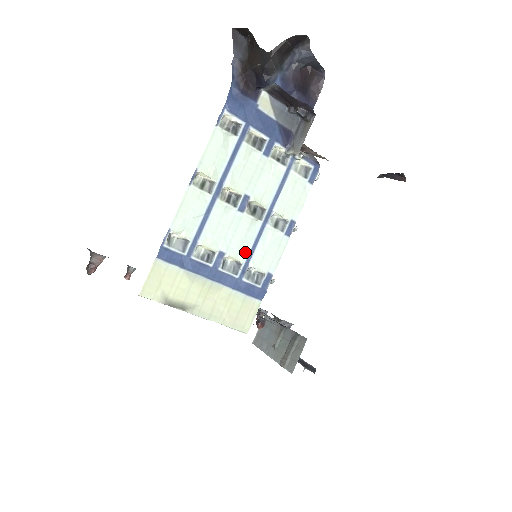
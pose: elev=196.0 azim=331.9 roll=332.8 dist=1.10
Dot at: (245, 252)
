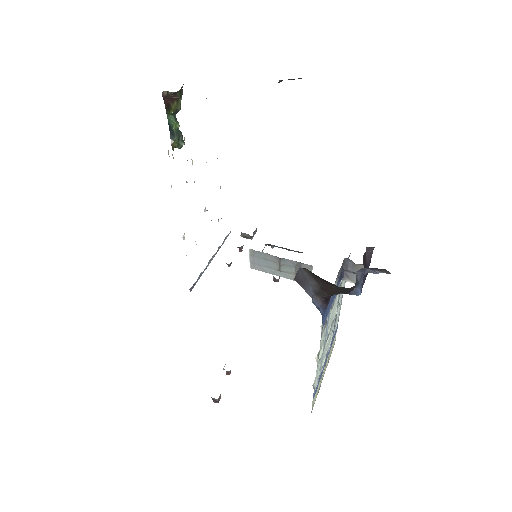
Dot at: (332, 333)
